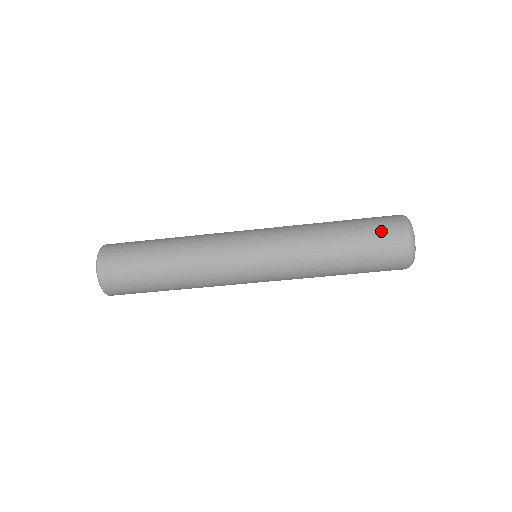
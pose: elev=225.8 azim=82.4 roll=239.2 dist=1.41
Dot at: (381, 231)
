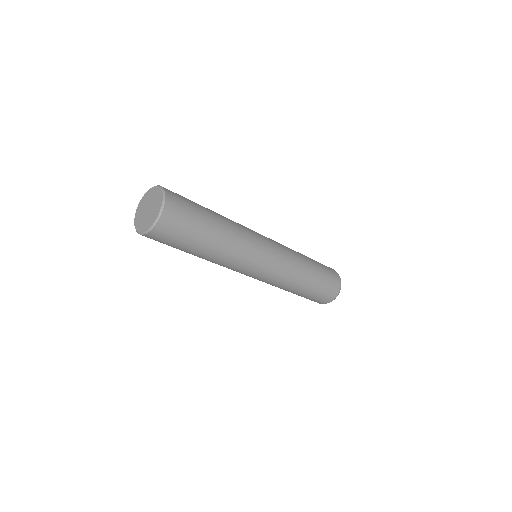
Dot at: (331, 279)
